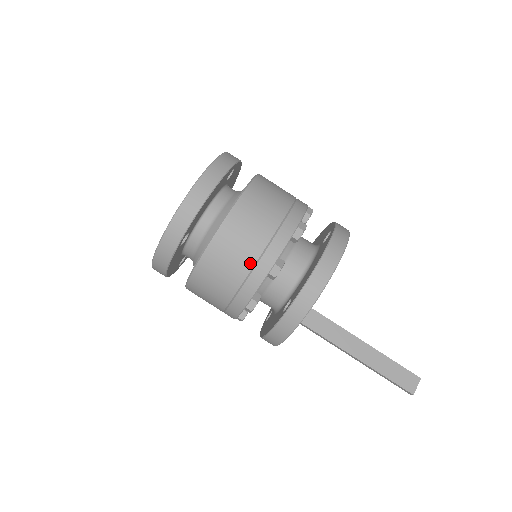
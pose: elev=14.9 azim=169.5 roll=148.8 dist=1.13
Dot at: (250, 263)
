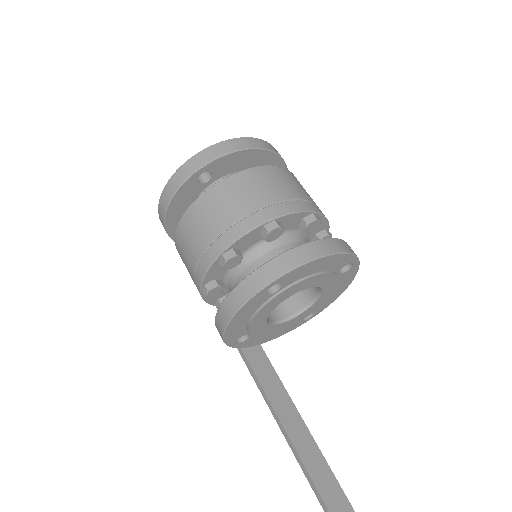
Dot at: (252, 207)
